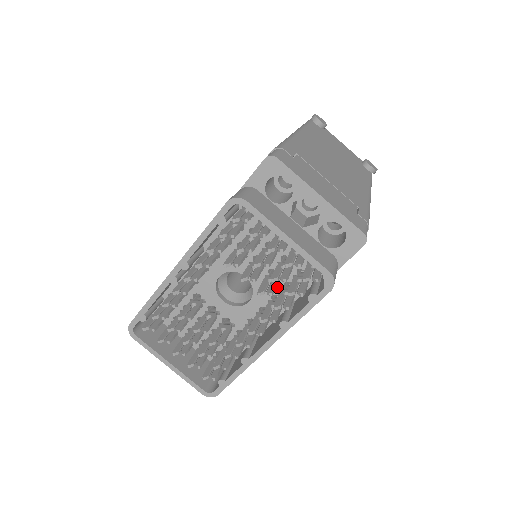
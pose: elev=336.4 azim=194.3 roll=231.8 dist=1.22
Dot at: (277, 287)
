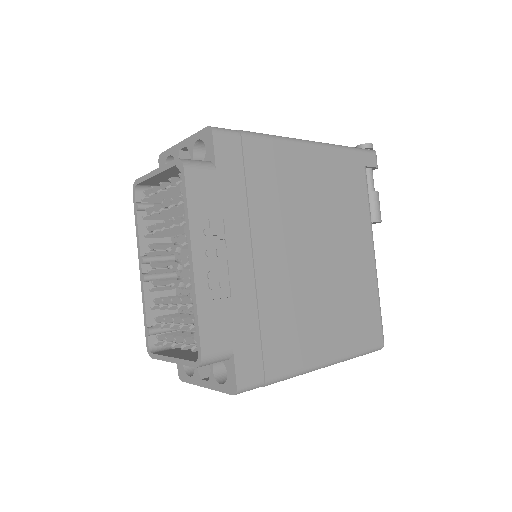
Dot at: occluded
